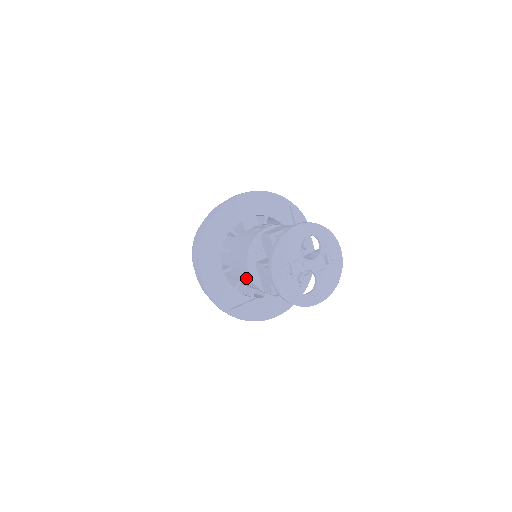
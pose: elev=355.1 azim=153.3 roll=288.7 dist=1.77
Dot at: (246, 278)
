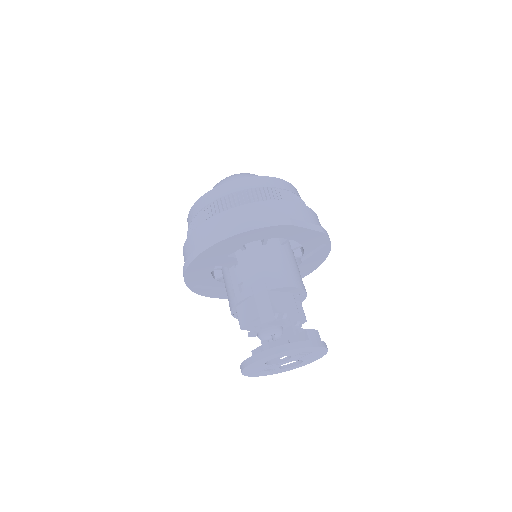
Dot at: occluded
